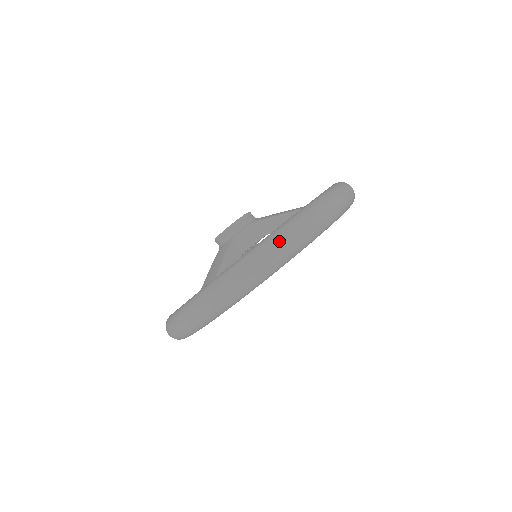
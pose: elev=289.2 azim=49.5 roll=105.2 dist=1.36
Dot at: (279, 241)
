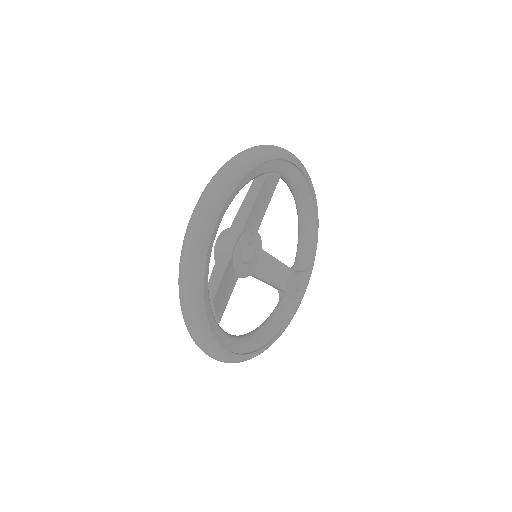
Dot at: (195, 210)
